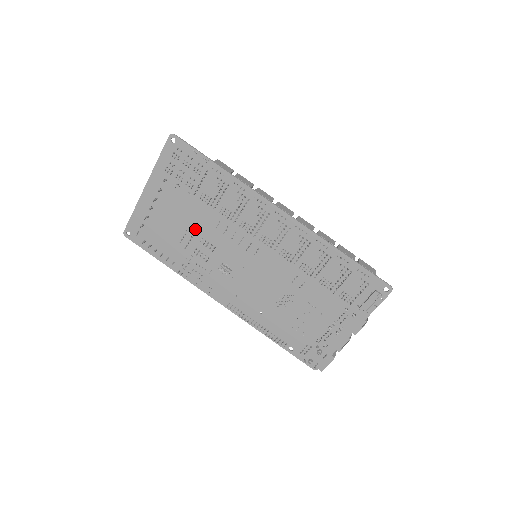
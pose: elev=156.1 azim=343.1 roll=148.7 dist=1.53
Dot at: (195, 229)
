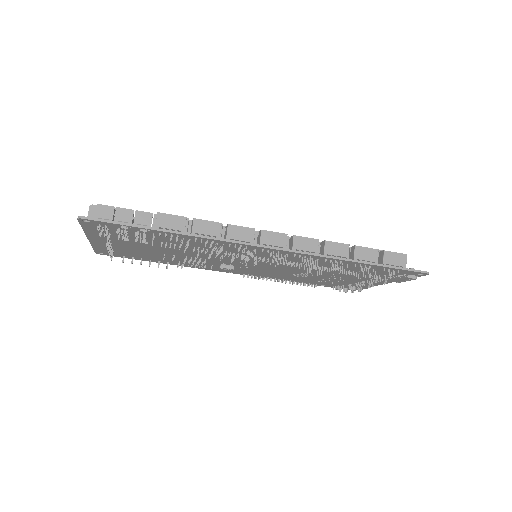
Dot at: (173, 253)
